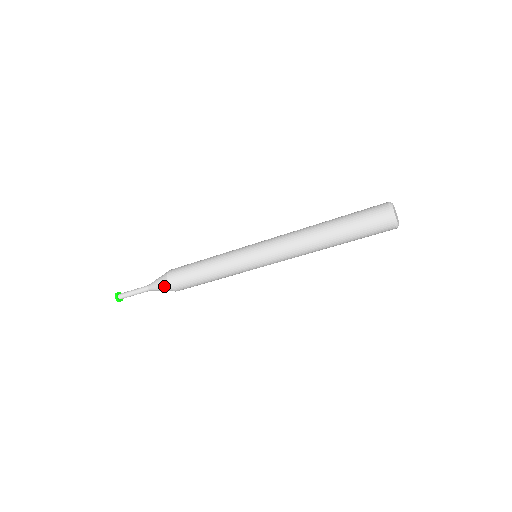
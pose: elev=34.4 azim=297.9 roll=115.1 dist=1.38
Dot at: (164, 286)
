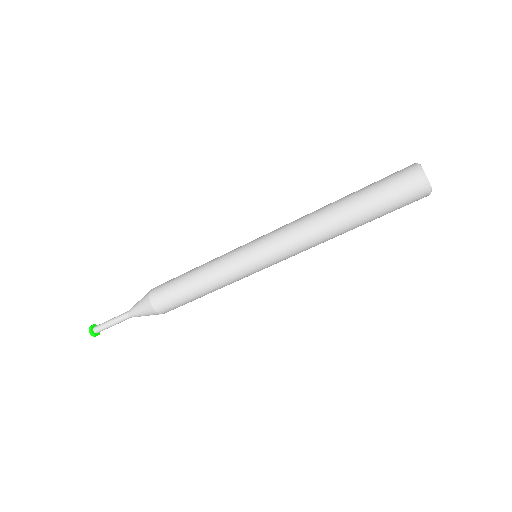
Dot at: (144, 303)
